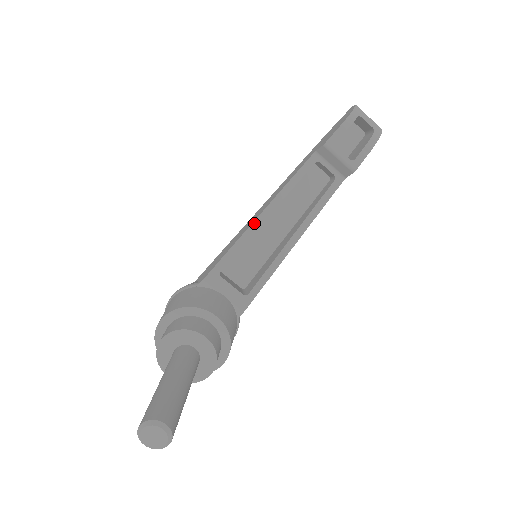
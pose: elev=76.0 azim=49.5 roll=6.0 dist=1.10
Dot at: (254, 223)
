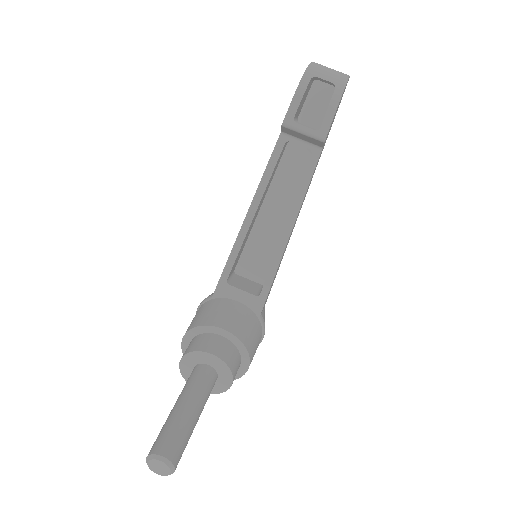
Dot at: (243, 225)
